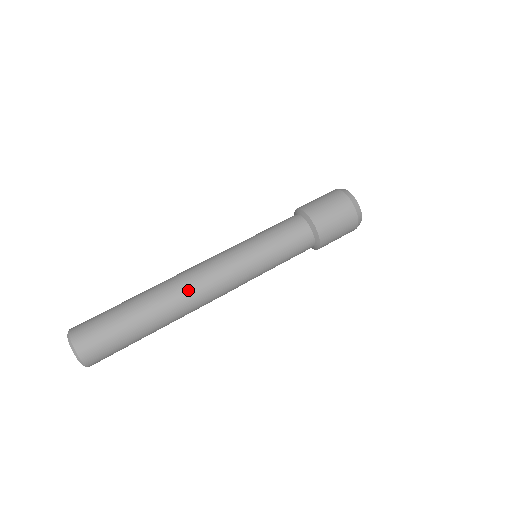
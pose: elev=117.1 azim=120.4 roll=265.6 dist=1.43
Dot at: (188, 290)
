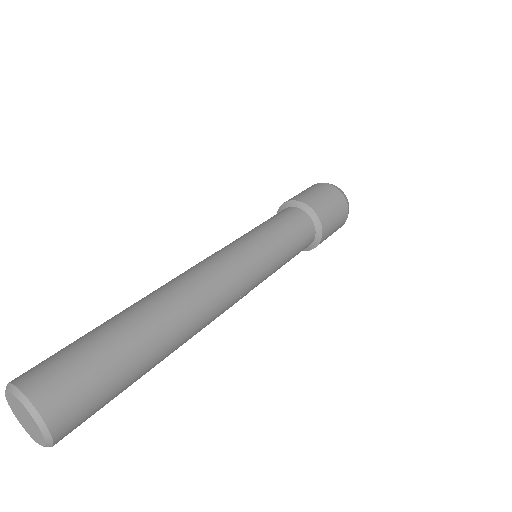
Dot at: (194, 290)
